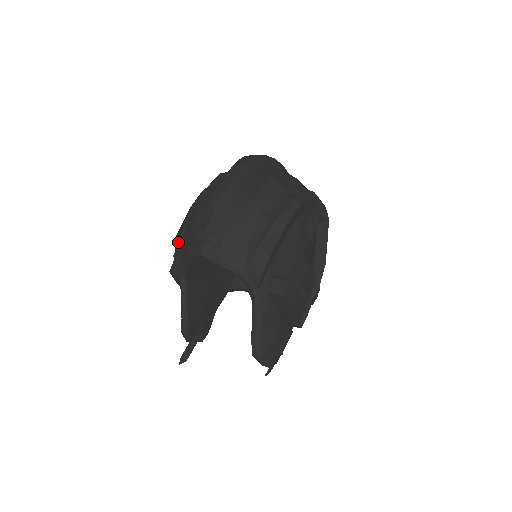
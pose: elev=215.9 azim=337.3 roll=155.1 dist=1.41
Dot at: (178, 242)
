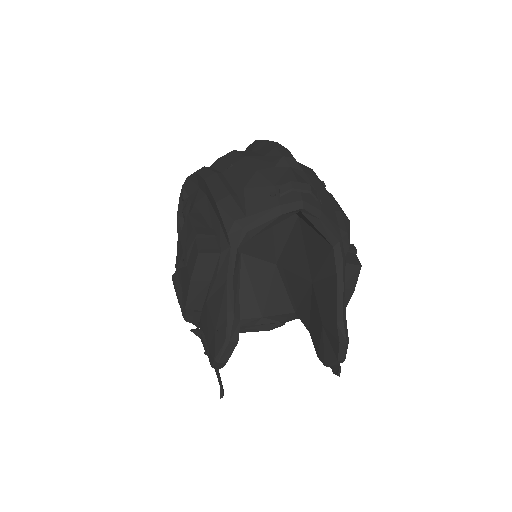
Dot at: (232, 205)
